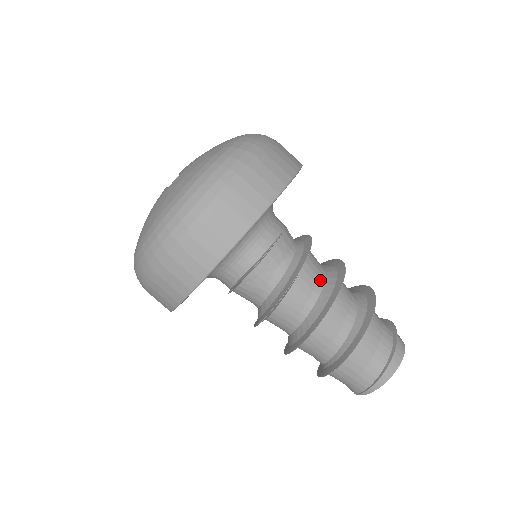
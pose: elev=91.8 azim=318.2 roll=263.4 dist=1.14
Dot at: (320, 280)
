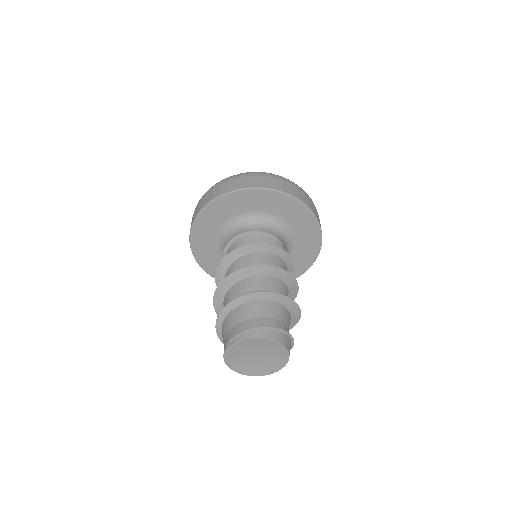
Dot at: occluded
